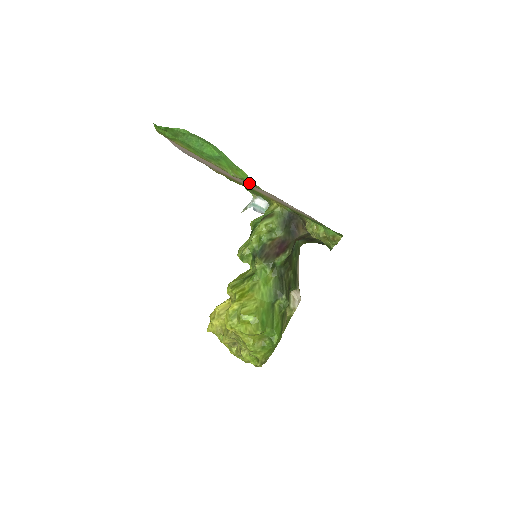
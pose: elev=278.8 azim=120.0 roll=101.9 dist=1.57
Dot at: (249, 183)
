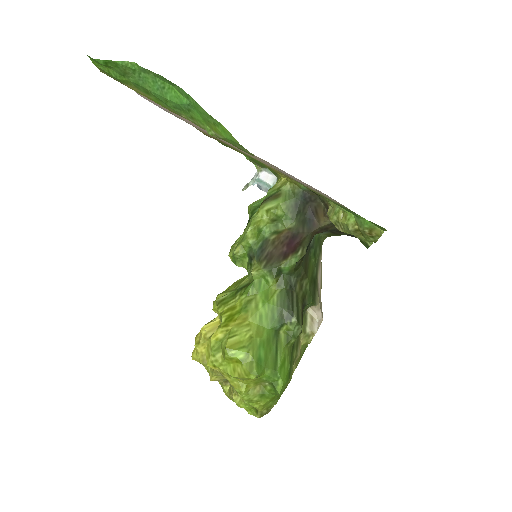
Dot at: (235, 146)
